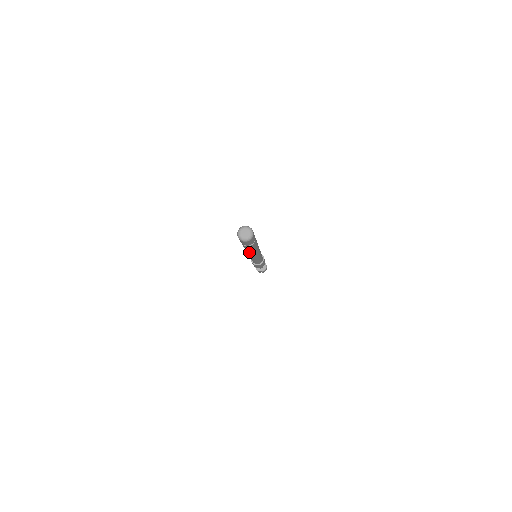
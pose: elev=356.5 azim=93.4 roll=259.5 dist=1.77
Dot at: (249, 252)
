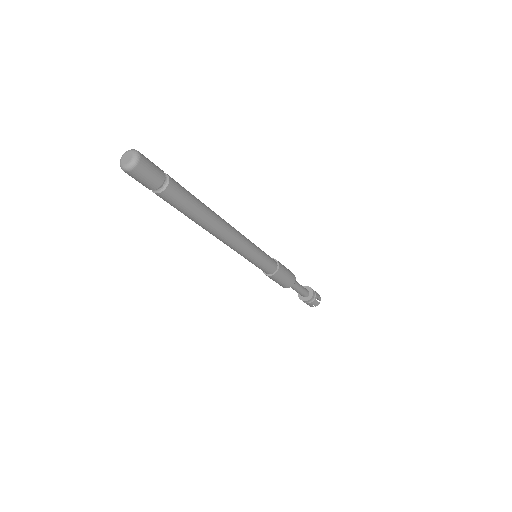
Dot at: (198, 223)
